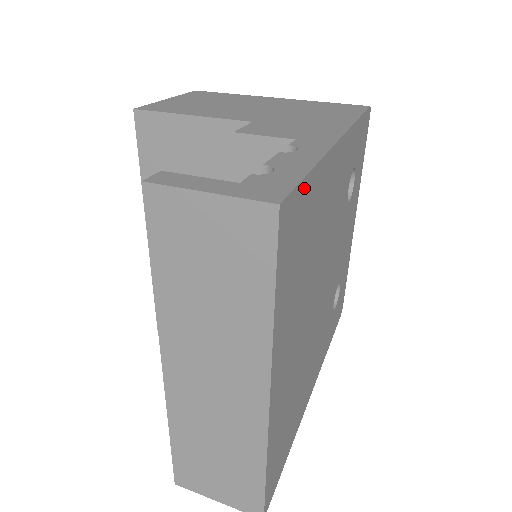
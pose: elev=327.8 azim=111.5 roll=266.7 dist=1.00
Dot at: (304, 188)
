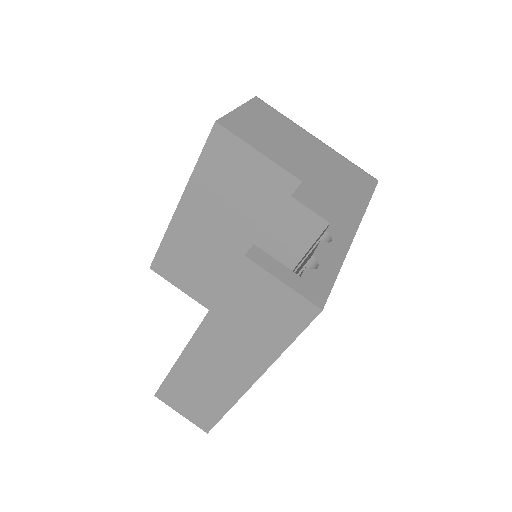
Dot at: occluded
